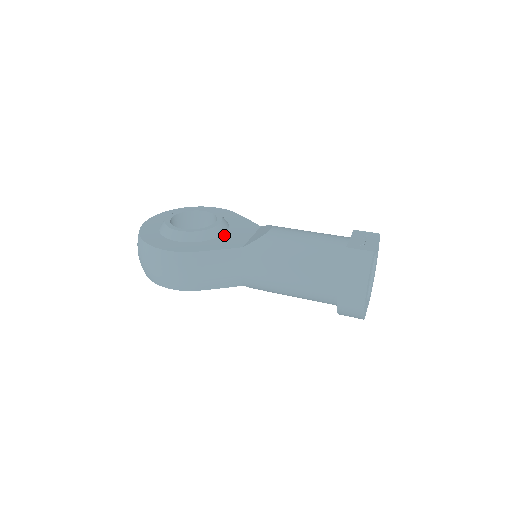
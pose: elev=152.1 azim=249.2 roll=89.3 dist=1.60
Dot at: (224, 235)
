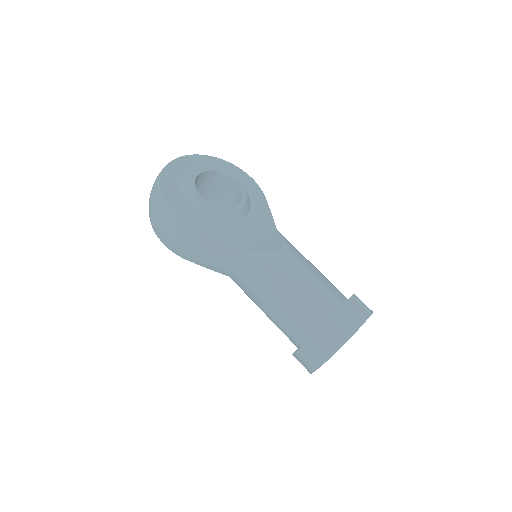
Dot at: (237, 223)
